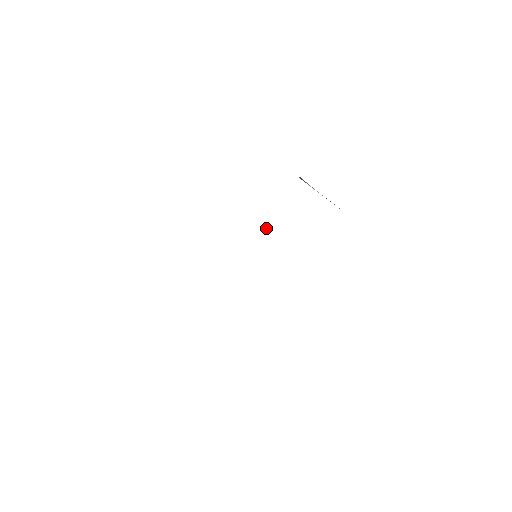
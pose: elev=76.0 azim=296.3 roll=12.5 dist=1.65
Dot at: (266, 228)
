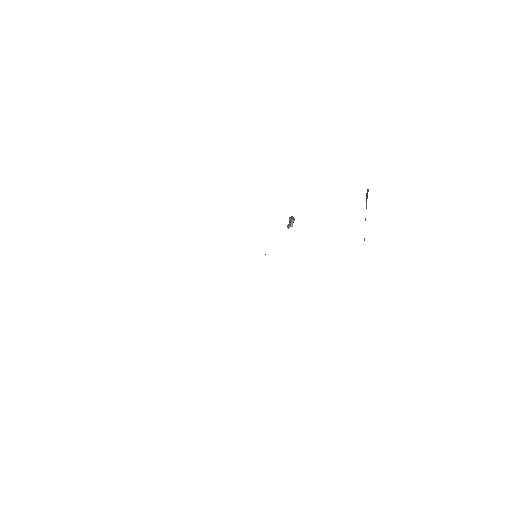
Dot at: (290, 226)
